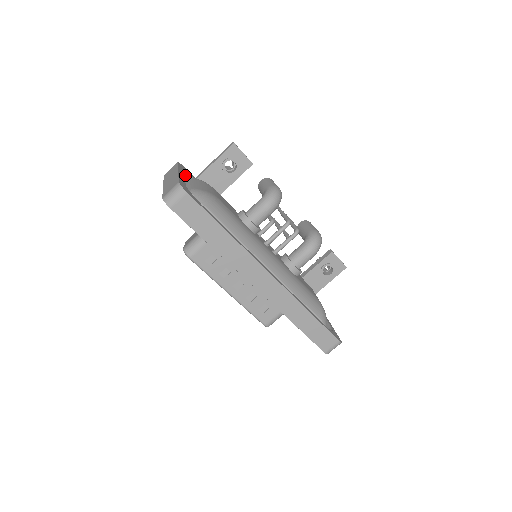
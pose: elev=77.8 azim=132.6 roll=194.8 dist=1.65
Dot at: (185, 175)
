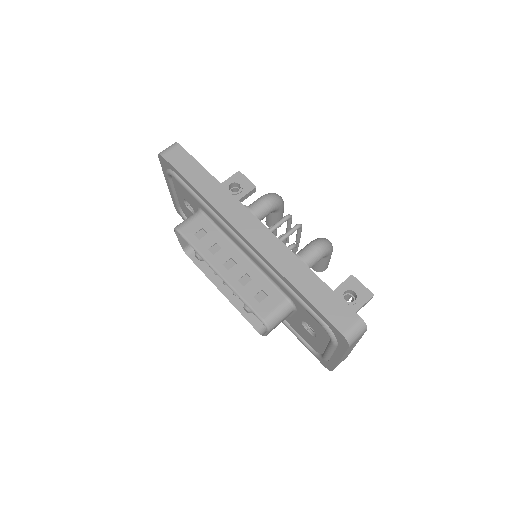
Dot at: occluded
